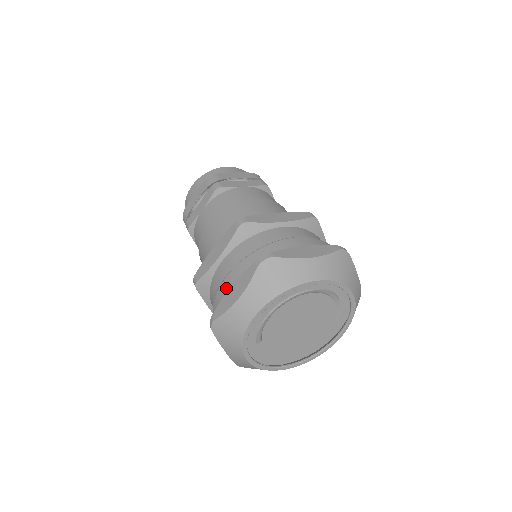
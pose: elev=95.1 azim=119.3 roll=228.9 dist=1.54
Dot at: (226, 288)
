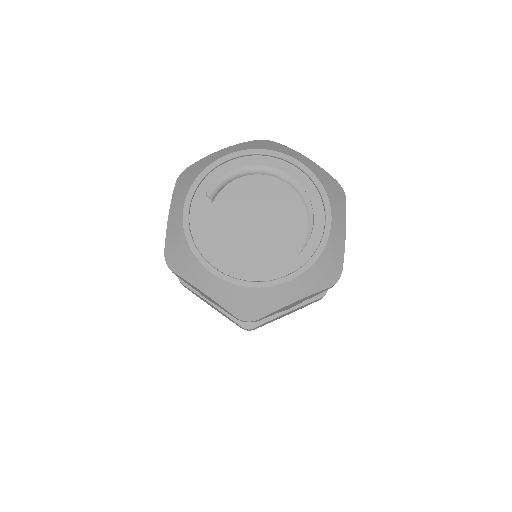
Dot at: occluded
